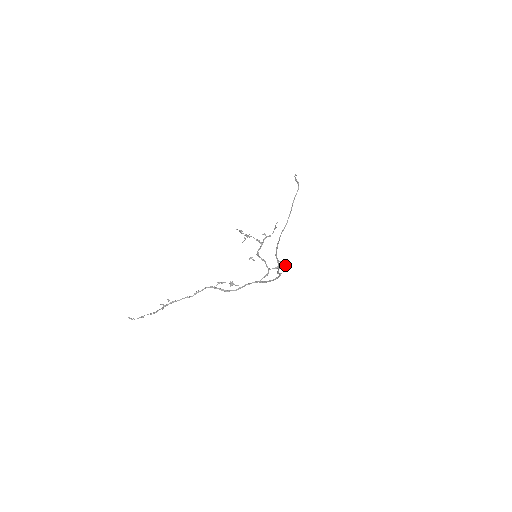
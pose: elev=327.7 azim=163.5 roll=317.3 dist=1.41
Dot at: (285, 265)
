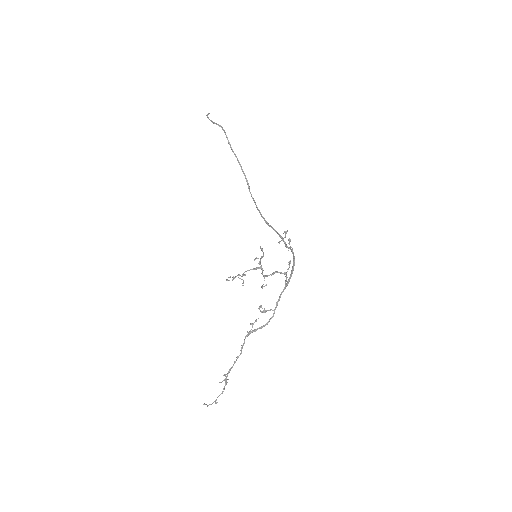
Dot at: (289, 241)
